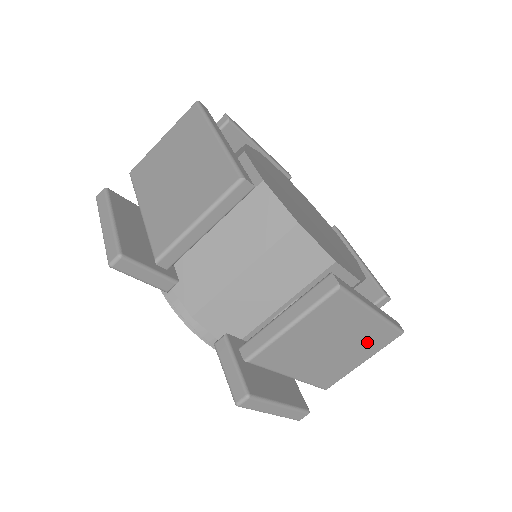
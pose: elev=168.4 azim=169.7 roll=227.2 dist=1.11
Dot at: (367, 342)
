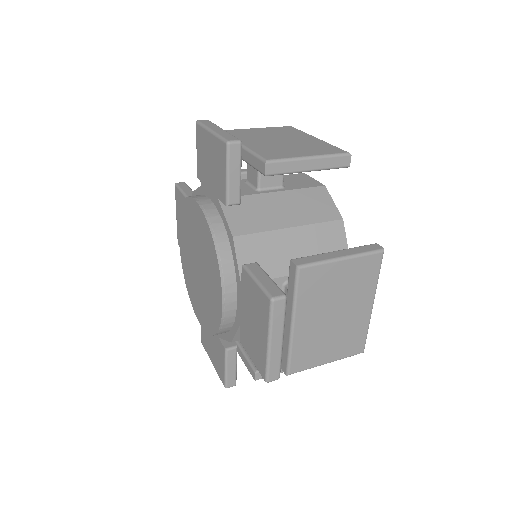
Dot at: (347, 336)
